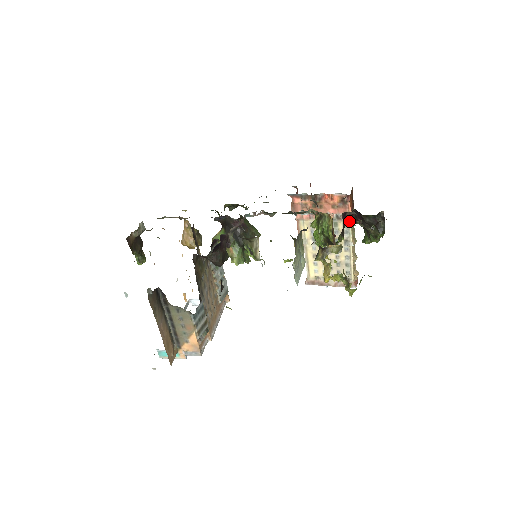
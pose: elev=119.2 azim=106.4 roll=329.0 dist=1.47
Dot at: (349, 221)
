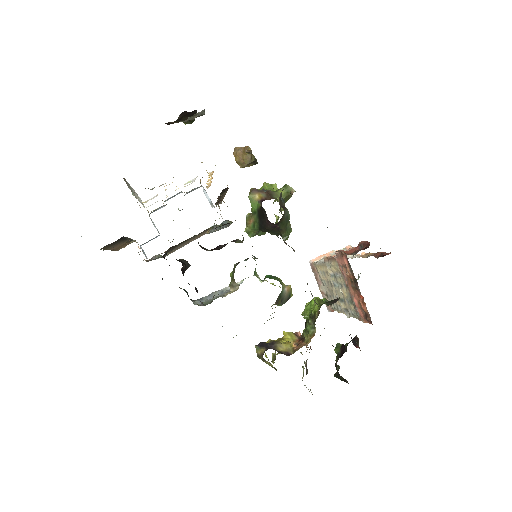
Dot at: occluded
